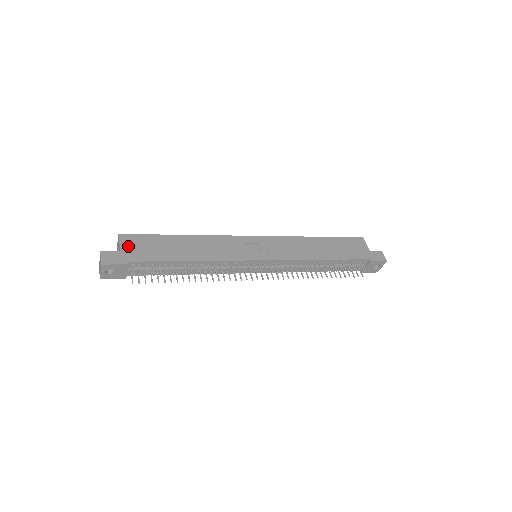
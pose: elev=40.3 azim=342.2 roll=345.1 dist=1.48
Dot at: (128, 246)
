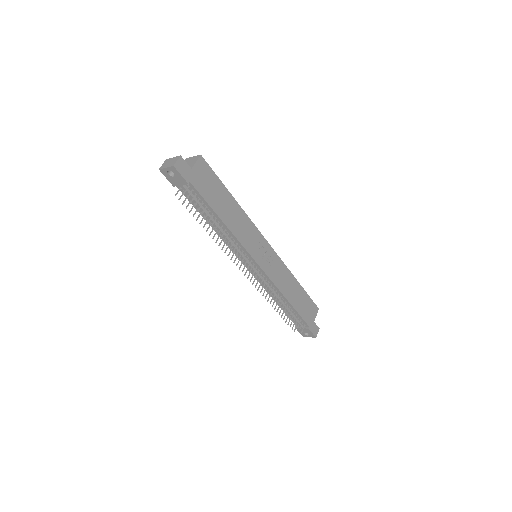
Dot at: (199, 170)
